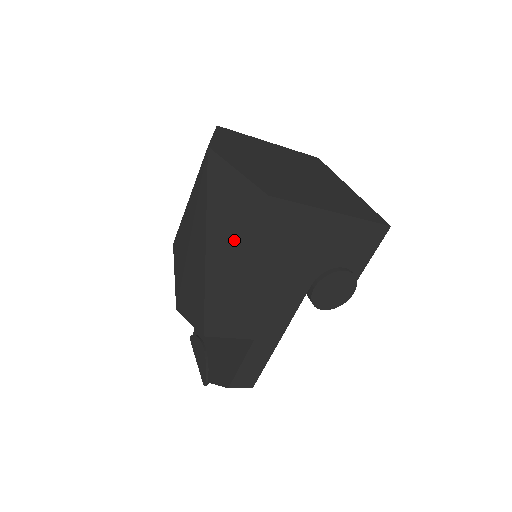
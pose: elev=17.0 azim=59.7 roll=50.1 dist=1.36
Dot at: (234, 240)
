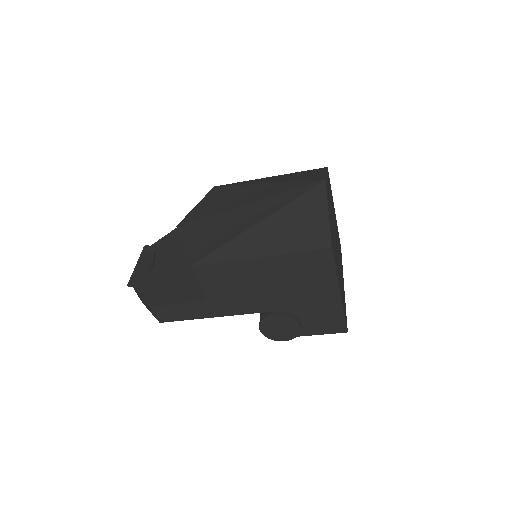
Dot at: (281, 243)
